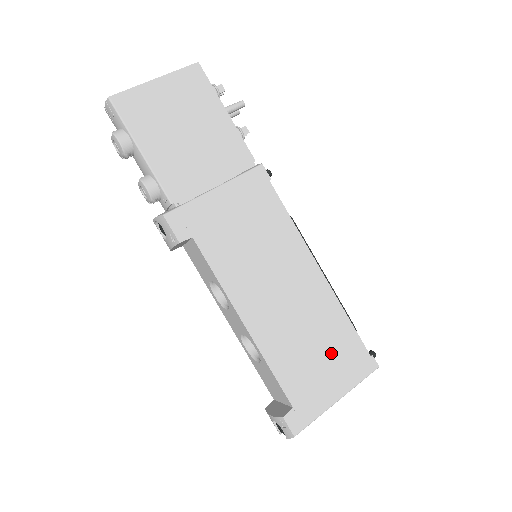
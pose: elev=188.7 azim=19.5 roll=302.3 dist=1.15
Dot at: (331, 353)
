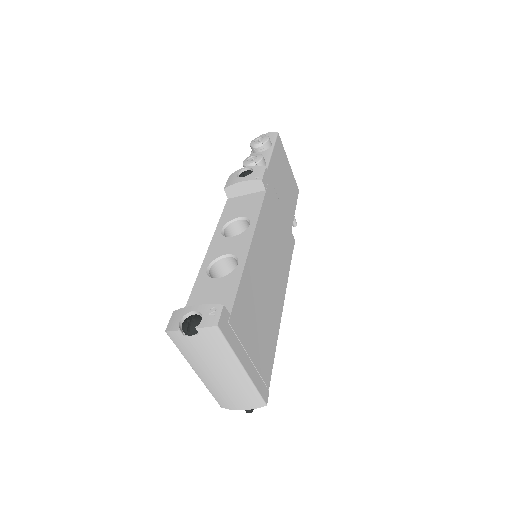
Dot at: (260, 342)
